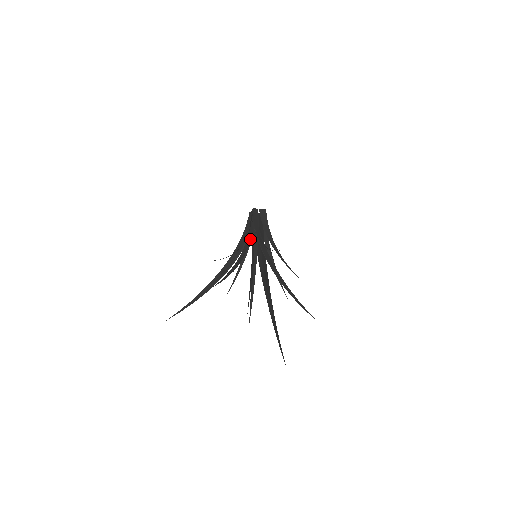
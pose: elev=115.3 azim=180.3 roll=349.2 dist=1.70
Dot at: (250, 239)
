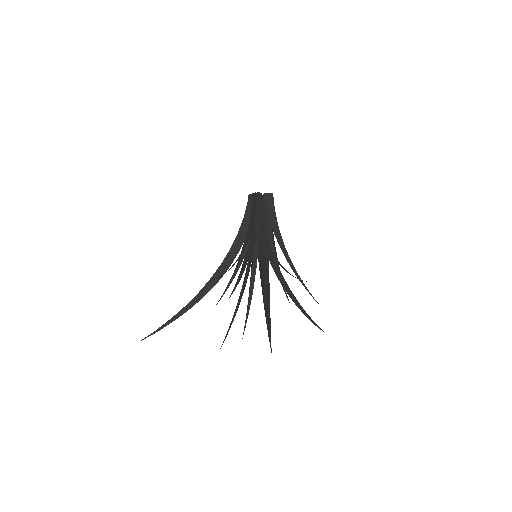
Dot at: (254, 243)
